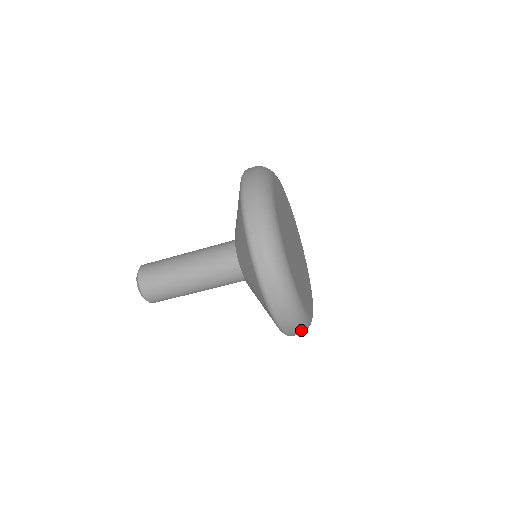
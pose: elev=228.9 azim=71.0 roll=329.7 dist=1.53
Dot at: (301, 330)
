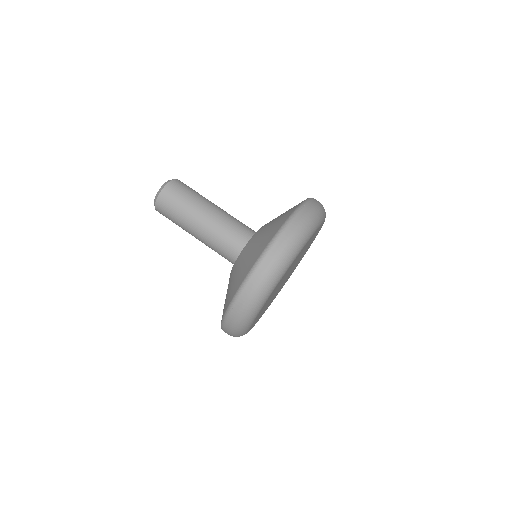
Dot at: (251, 303)
